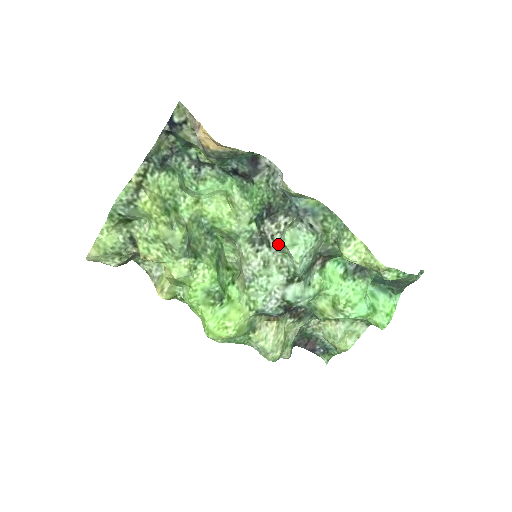
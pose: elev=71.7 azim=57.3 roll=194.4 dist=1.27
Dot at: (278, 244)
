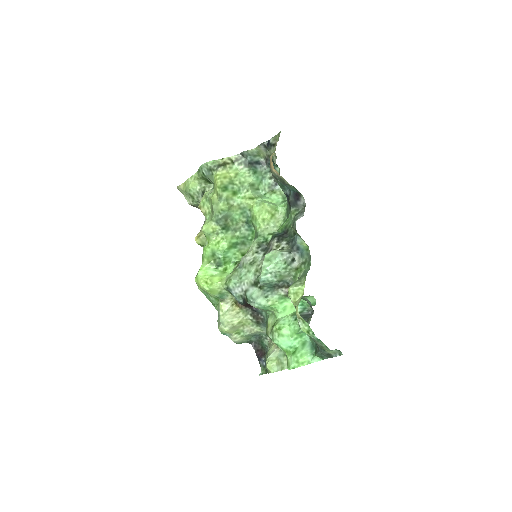
Dot at: occluded
